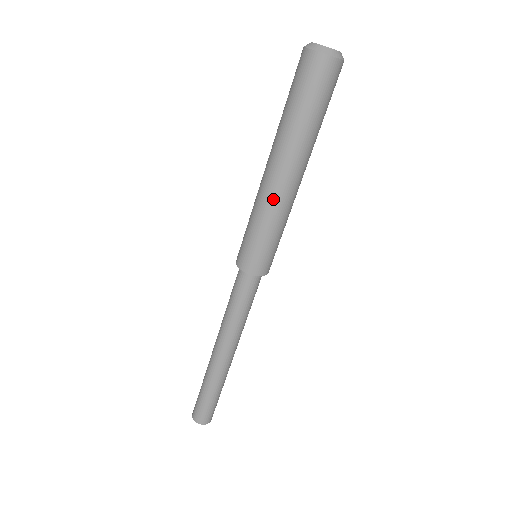
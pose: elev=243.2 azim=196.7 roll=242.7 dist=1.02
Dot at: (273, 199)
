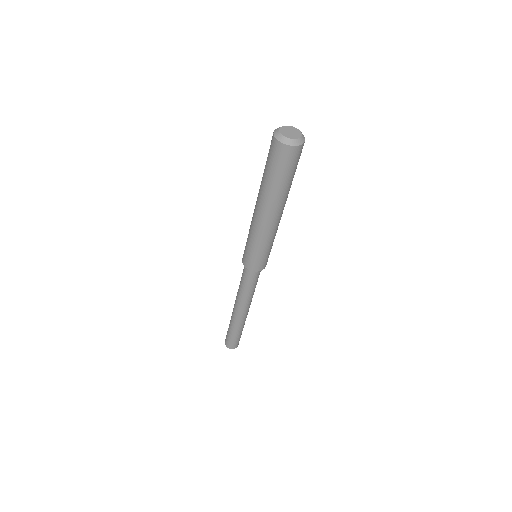
Dot at: (274, 230)
